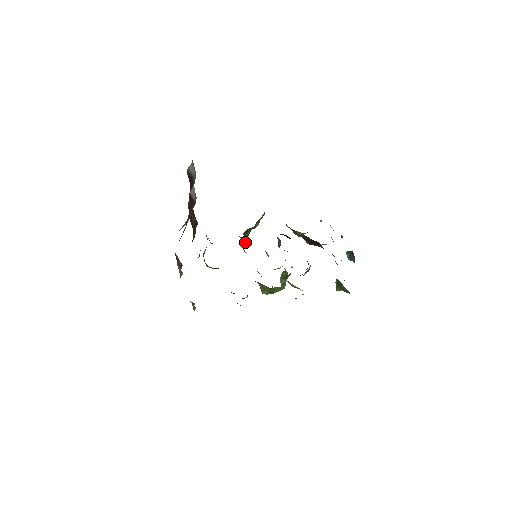
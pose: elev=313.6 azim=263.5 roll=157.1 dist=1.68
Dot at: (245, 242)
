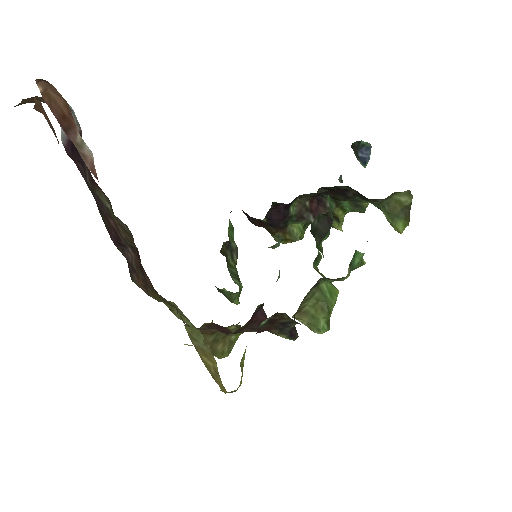
Dot at: (239, 285)
